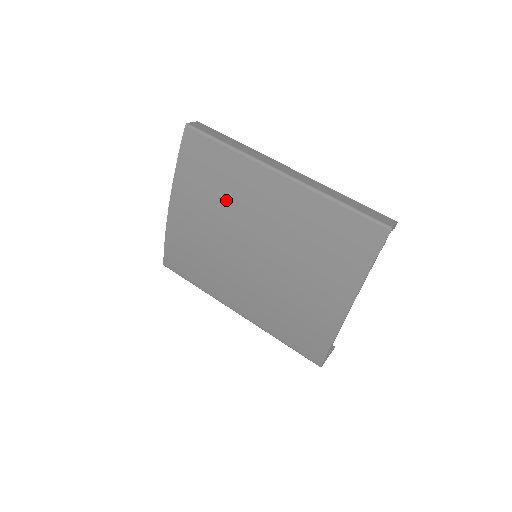
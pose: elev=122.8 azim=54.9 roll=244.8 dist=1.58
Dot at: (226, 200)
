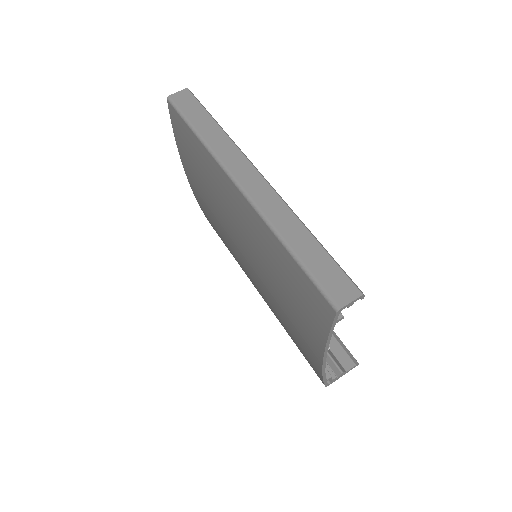
Dot at: (213, 194)
